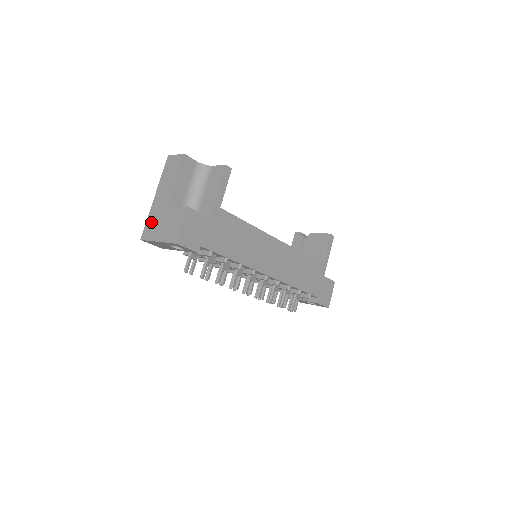
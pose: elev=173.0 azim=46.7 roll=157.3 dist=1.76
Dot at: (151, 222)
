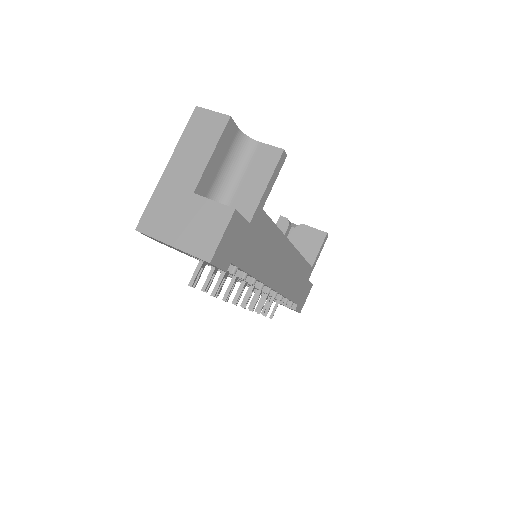
Dot at: (158, 208)
